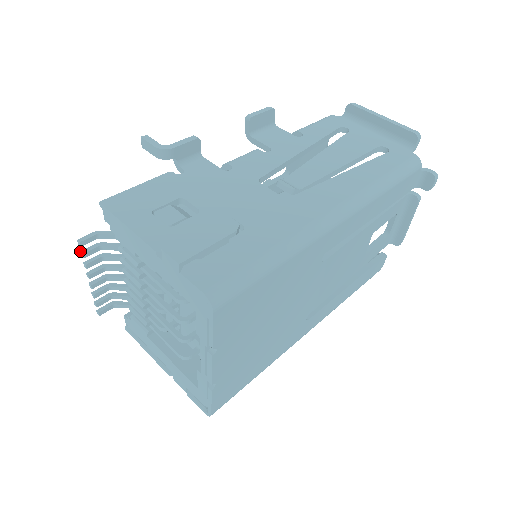
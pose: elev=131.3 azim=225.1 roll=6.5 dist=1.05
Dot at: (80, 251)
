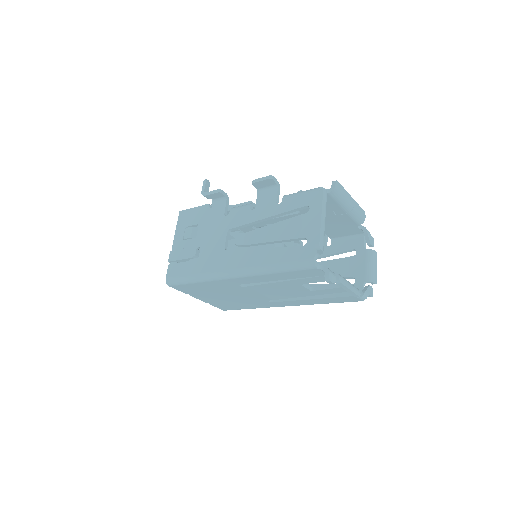
Dot at: occluded
